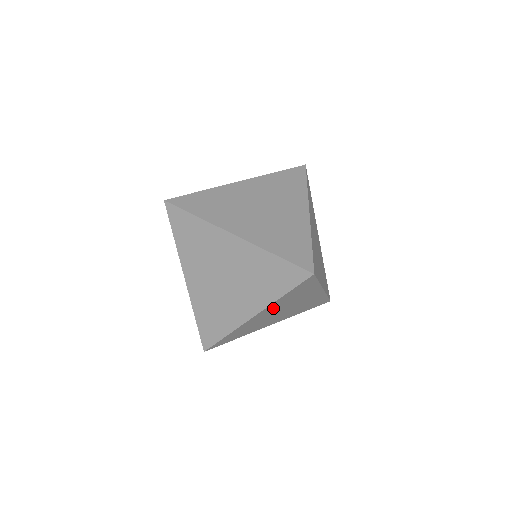
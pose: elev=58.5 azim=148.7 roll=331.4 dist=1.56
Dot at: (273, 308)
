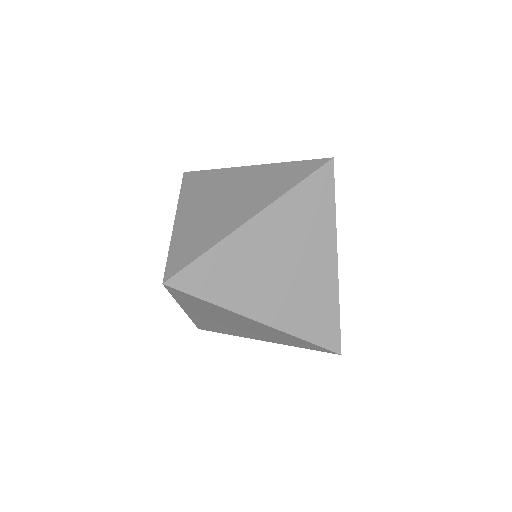
Dot at: occluded
